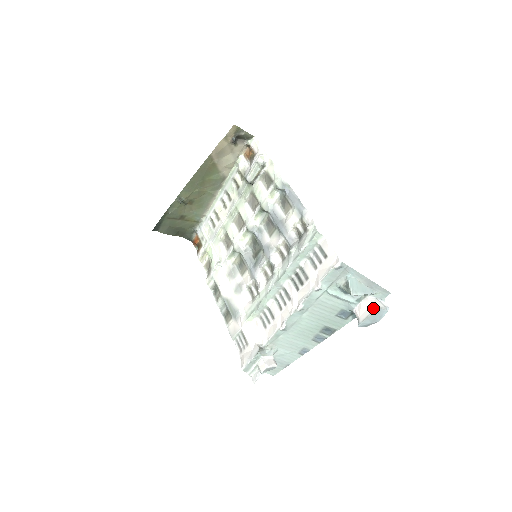
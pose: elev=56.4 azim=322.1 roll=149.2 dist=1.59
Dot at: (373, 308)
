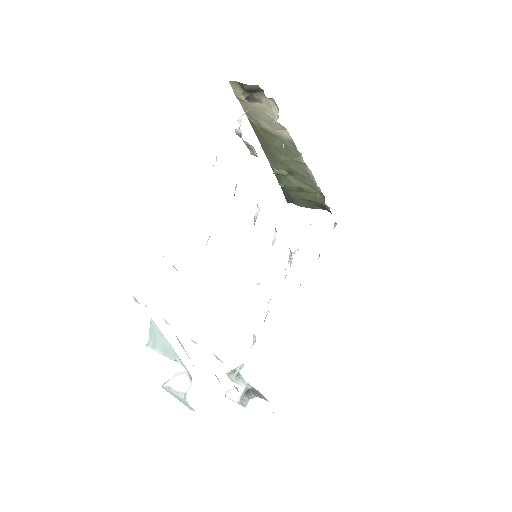
Dot at: (169, 382)
